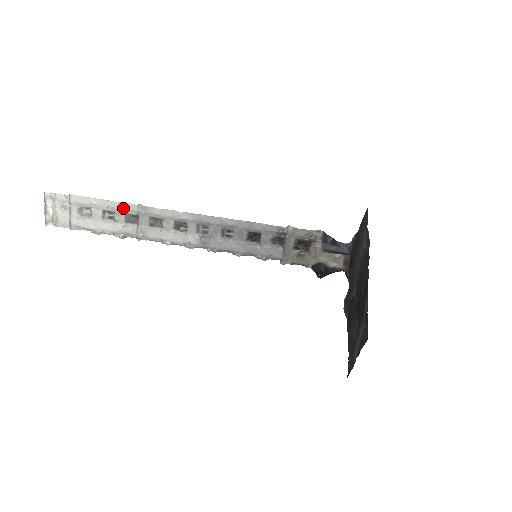
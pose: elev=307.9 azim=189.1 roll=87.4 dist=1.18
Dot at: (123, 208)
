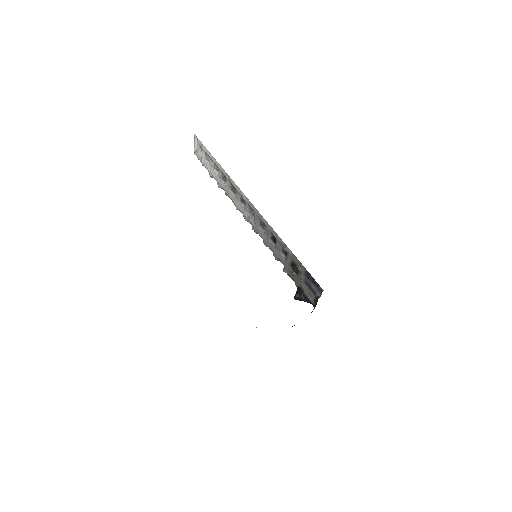
Dot at: (221, 169)
